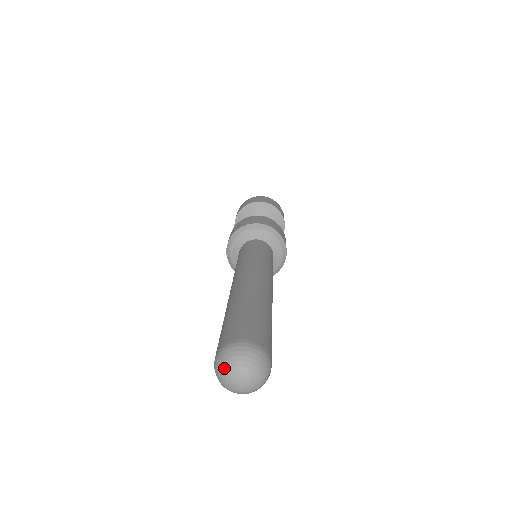
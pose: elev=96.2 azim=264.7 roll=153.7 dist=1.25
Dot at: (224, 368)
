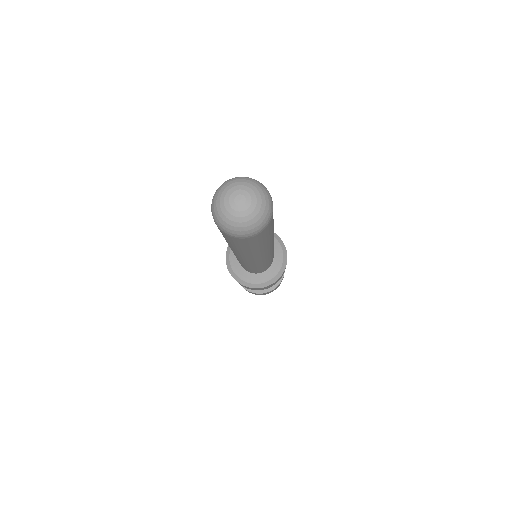
Dot at: (221, 192)
